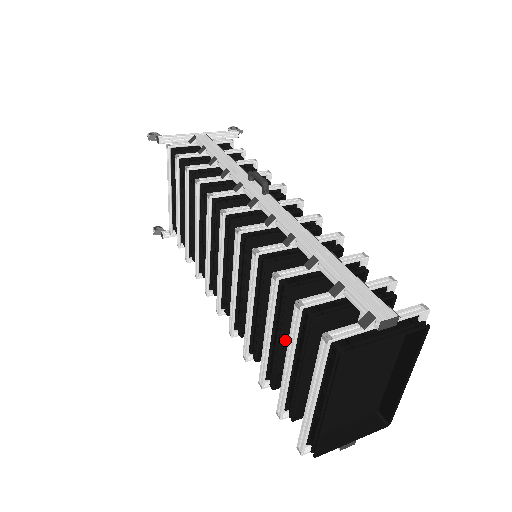
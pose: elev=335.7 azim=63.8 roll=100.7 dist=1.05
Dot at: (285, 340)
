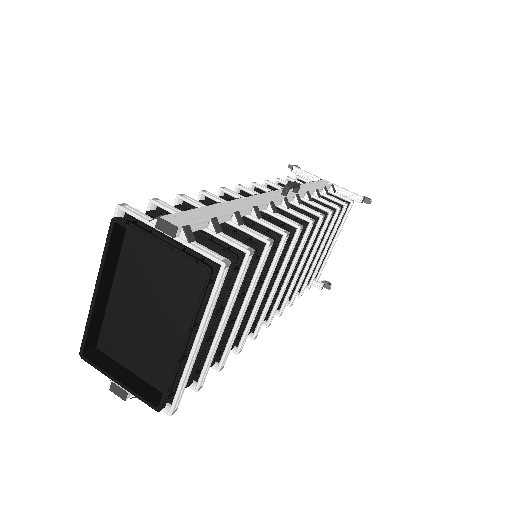
Dot at: occluded
